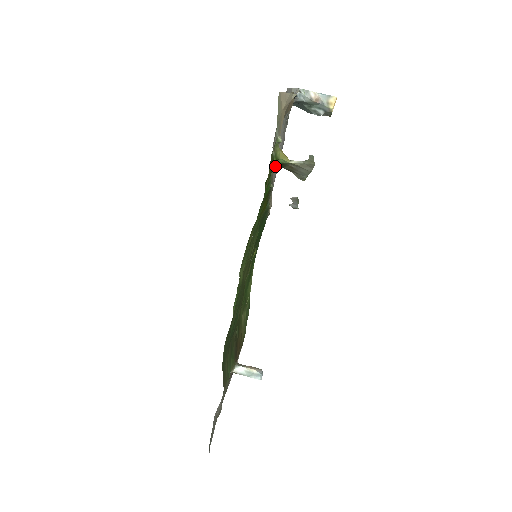
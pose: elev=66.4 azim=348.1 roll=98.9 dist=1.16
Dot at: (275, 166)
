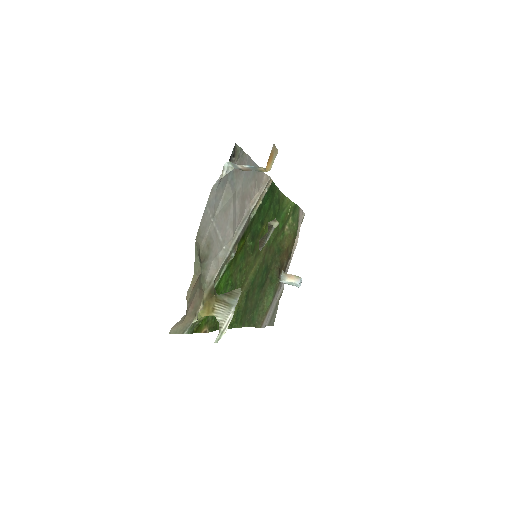
Dot at: occluded
